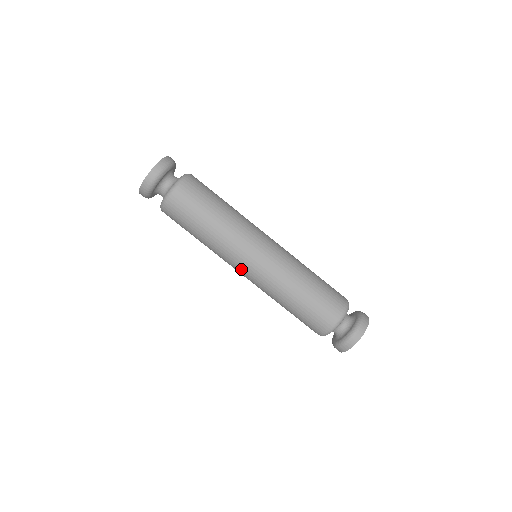
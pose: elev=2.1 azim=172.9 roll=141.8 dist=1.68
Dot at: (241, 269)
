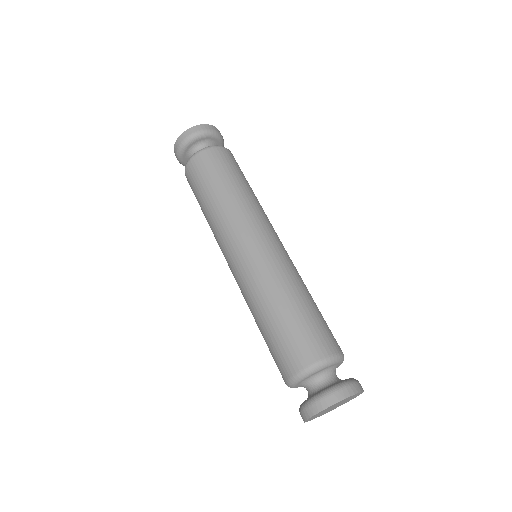
Dot at: (227, 260)
